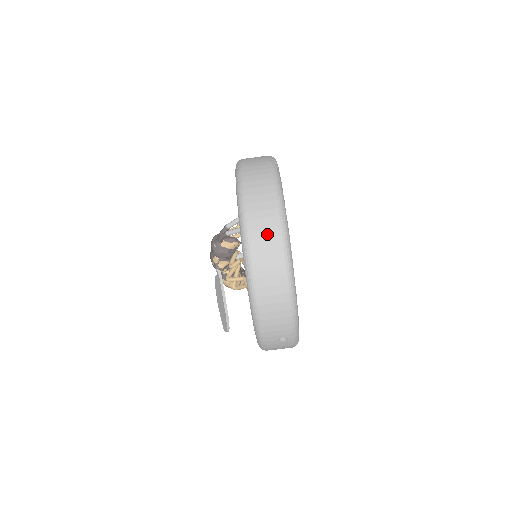
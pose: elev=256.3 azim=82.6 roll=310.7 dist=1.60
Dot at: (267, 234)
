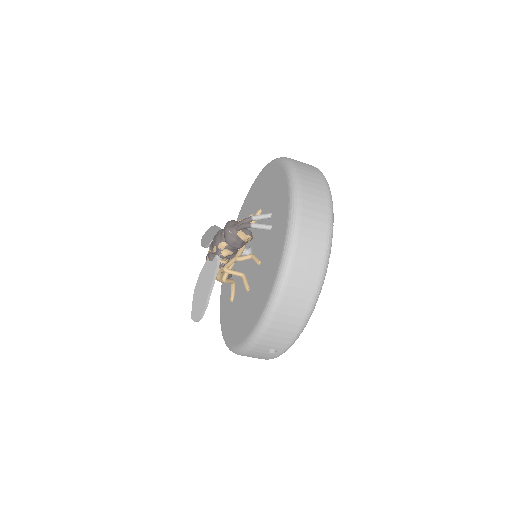
Dot at: (314, 246)
